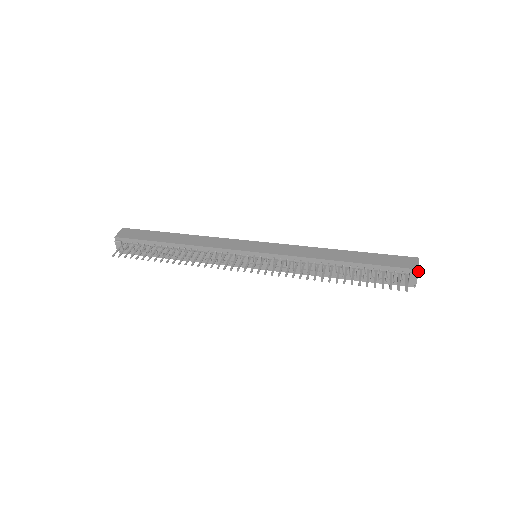
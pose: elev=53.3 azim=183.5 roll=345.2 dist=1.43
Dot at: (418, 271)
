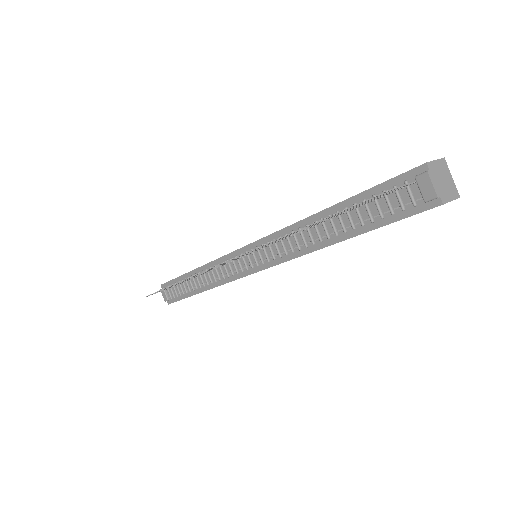
Dot at: (427, 167)
